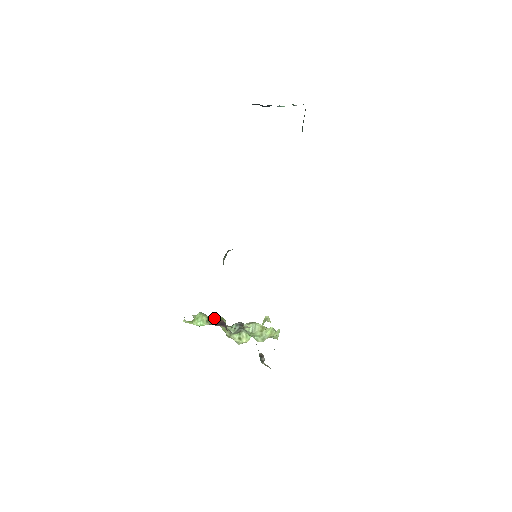
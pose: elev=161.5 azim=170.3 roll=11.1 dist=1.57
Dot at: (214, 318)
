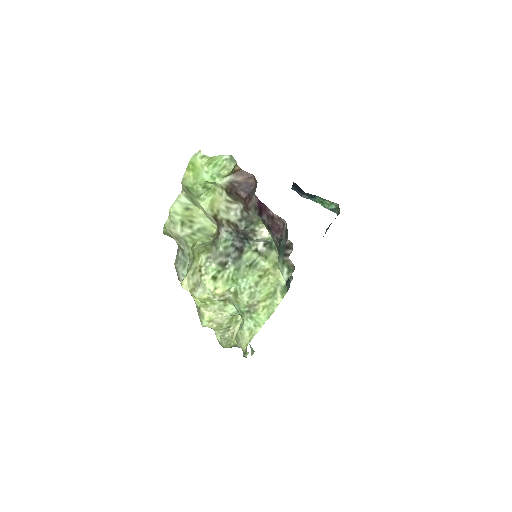
Dot at: (202, 224)
